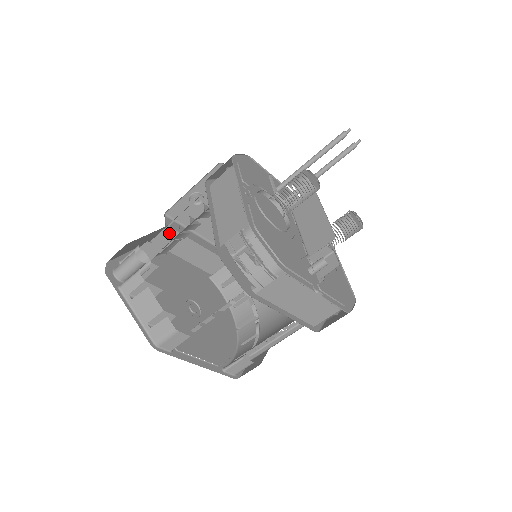
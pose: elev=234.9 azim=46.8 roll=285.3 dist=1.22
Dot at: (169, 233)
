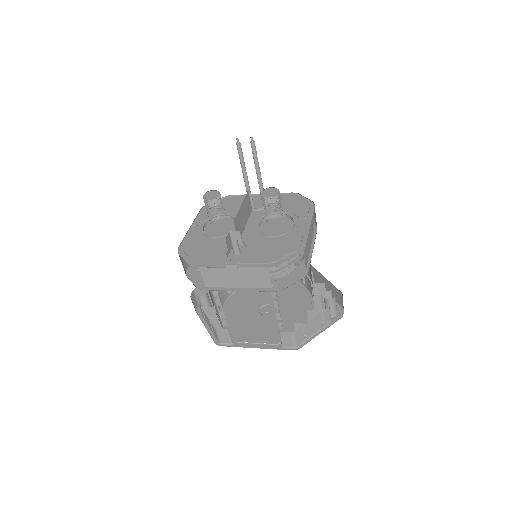
Dot at: occluded
